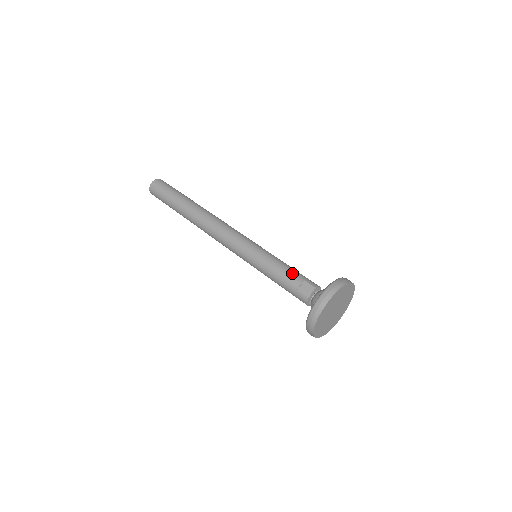
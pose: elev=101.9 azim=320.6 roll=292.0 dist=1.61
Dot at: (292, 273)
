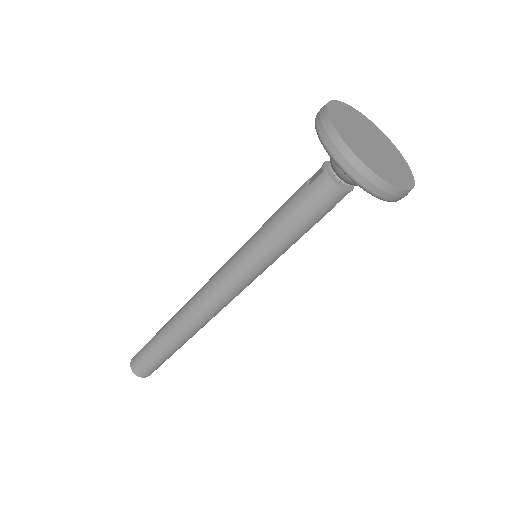
Dot at: (293, 194)
